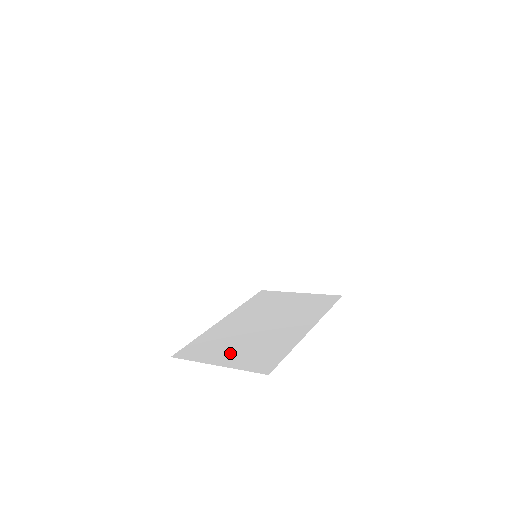
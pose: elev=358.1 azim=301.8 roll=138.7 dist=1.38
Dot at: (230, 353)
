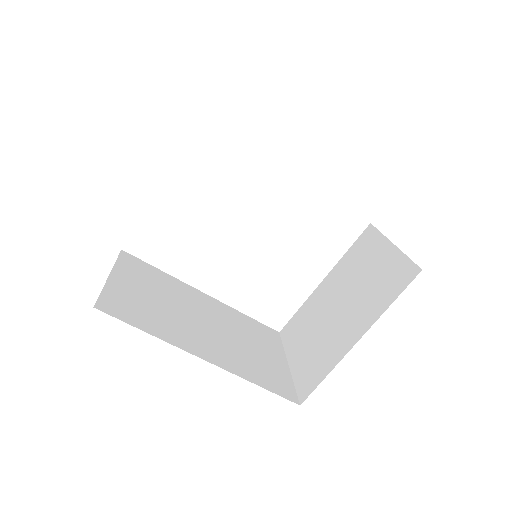
Dot at: (135, 287)
